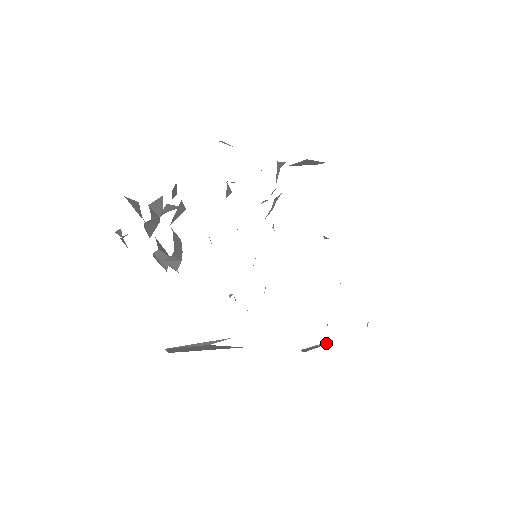
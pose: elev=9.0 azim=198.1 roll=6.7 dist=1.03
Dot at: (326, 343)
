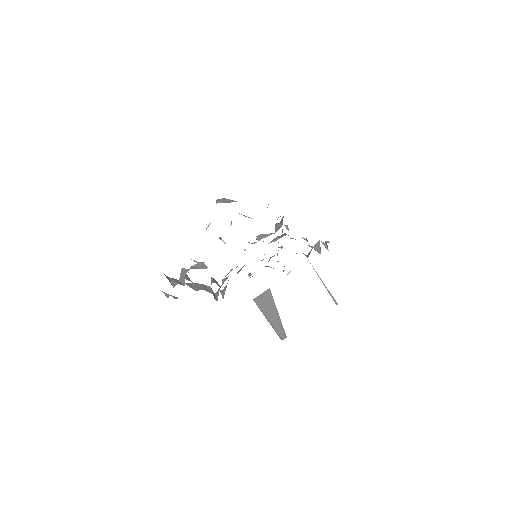
Dot at: occluded
